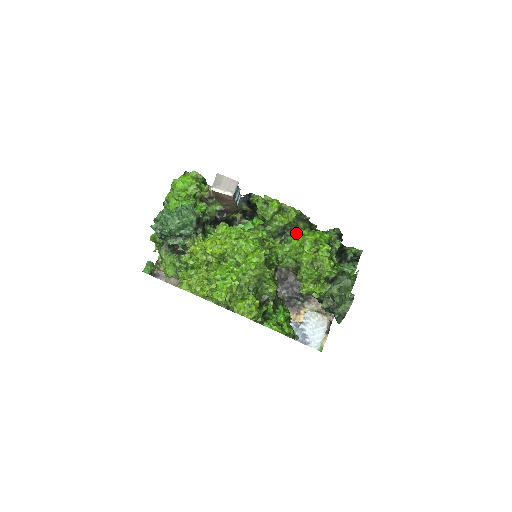
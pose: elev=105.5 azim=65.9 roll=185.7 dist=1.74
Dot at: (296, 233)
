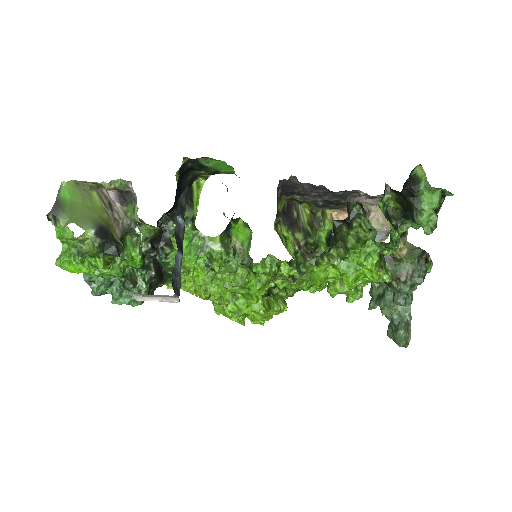
Dot at: occluded
